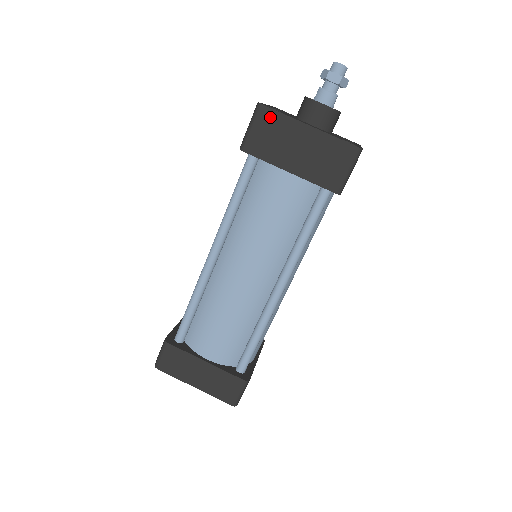
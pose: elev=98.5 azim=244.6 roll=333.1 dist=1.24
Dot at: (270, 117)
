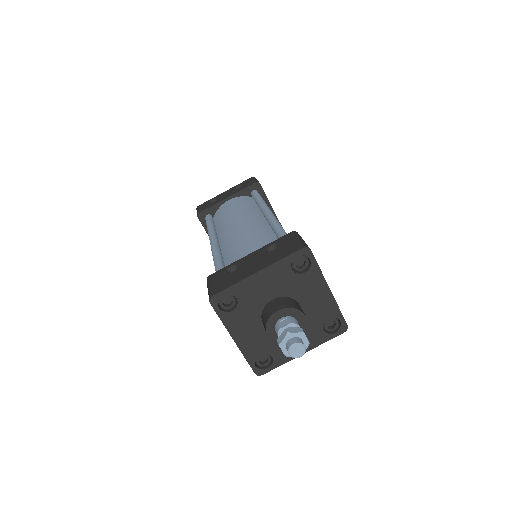
Dot at: (215, 309)
